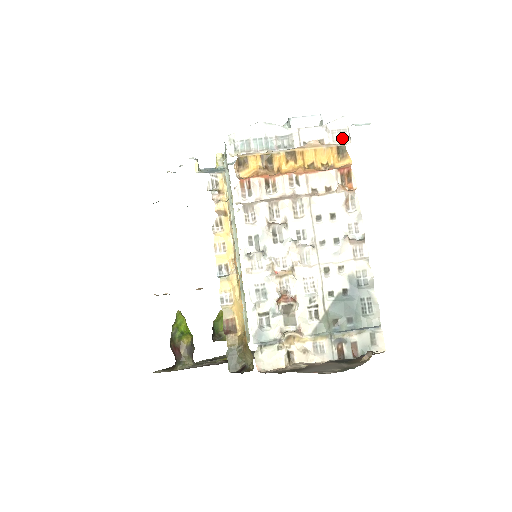
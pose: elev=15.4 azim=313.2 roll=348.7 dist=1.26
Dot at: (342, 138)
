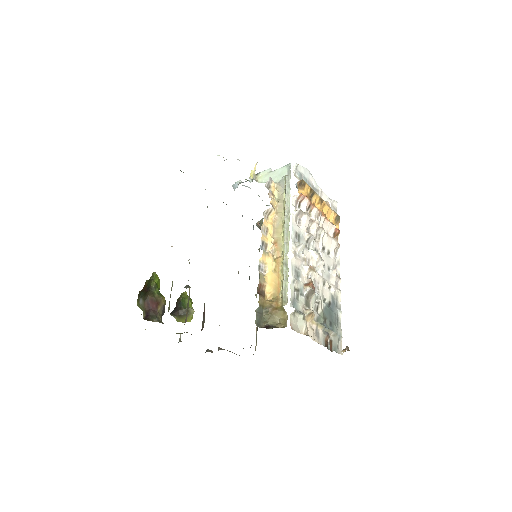
Dot at: occluded
